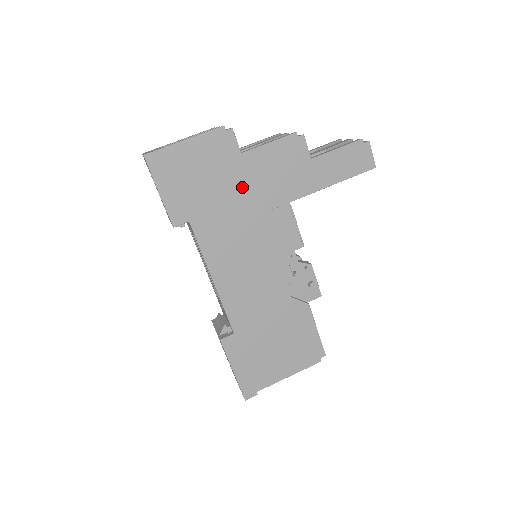
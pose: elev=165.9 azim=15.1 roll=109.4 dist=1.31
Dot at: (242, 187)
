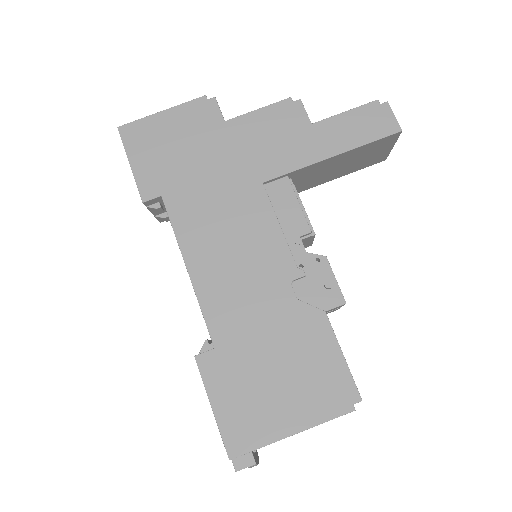
Dot at: (226, 157)
